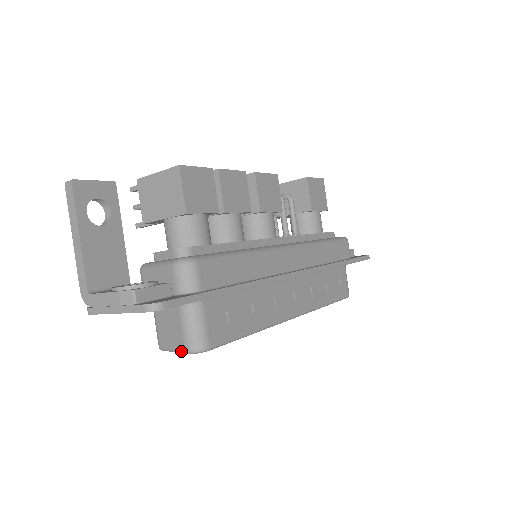
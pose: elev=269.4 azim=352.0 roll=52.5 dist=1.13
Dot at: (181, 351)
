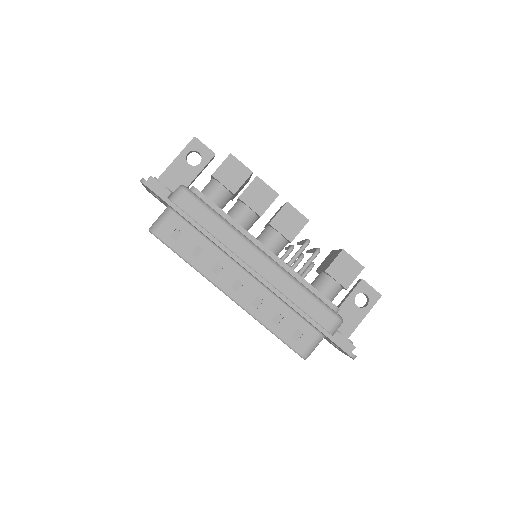
Dot at: occluded
